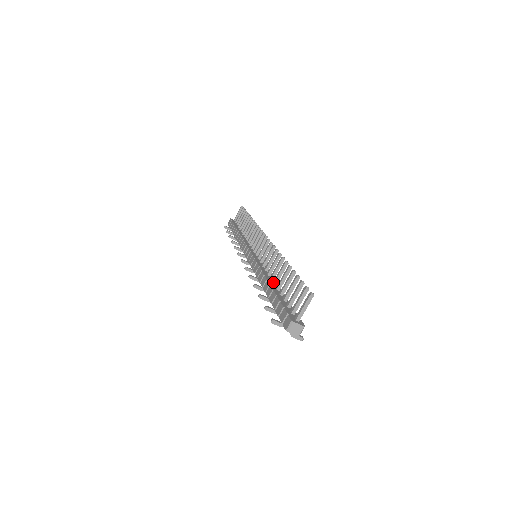
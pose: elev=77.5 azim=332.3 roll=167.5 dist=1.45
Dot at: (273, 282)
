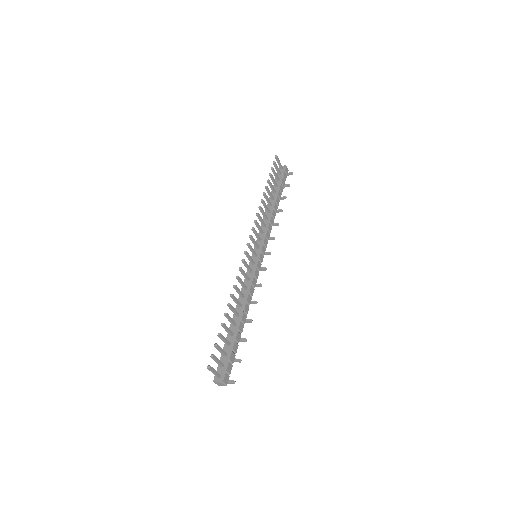
Dot at: (236, 314)
